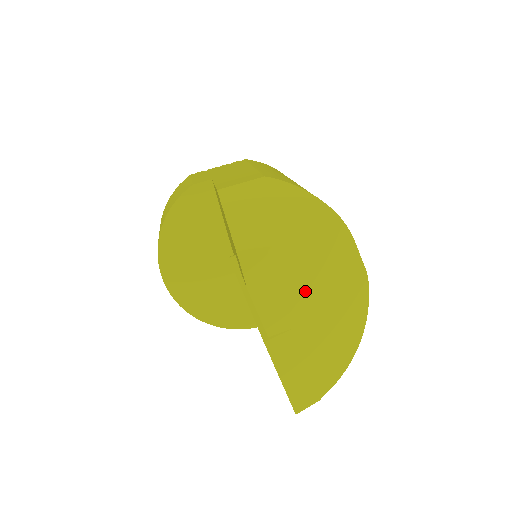
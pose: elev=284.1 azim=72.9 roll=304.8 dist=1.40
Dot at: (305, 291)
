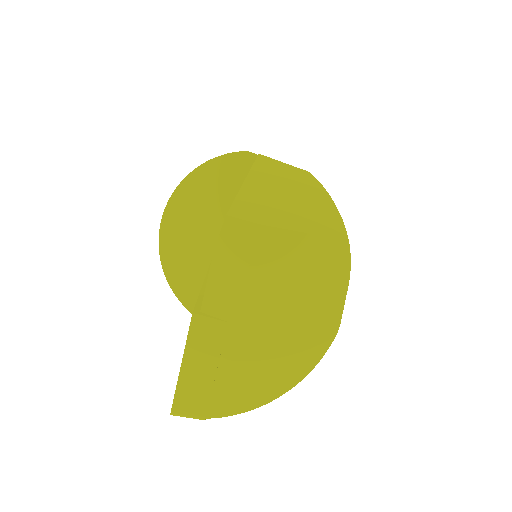
Dot at: (266, 295)
